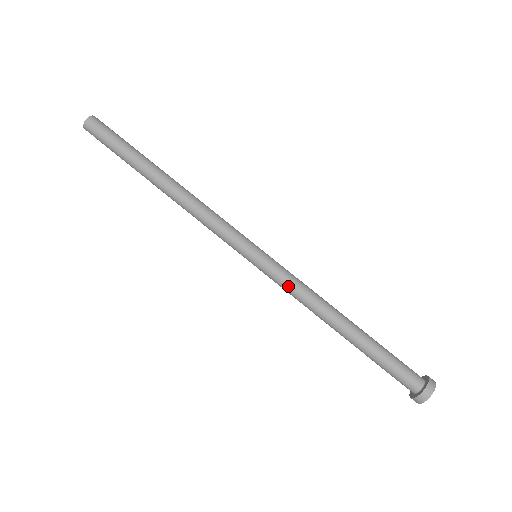
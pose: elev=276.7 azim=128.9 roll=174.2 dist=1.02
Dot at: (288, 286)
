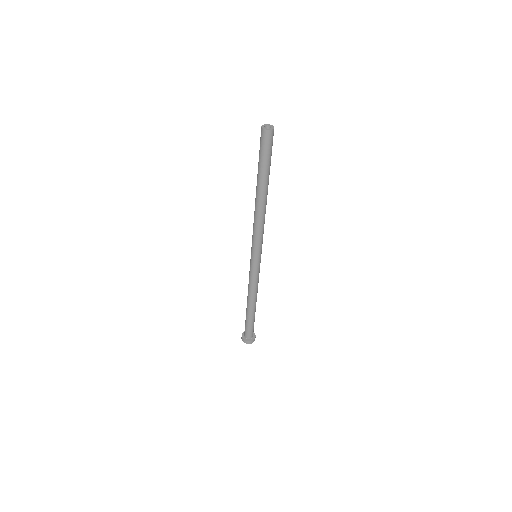
Dot at: (254, 279)
